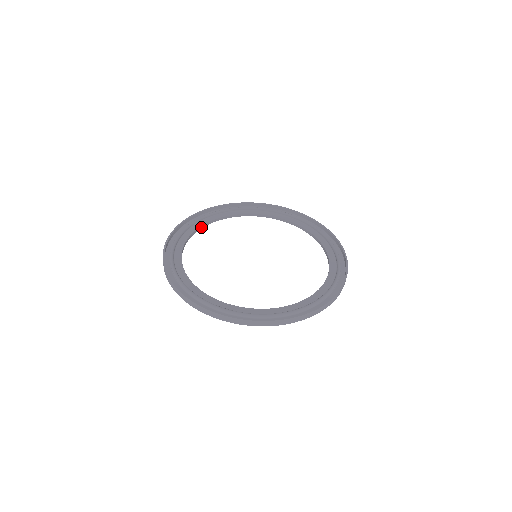
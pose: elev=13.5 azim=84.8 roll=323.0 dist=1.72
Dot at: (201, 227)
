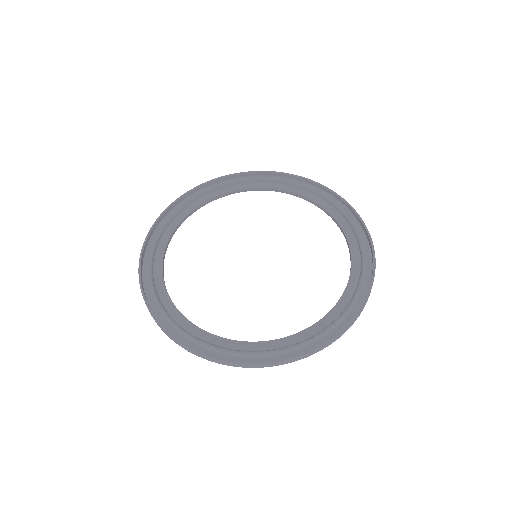
Dot at: (206, 202)
